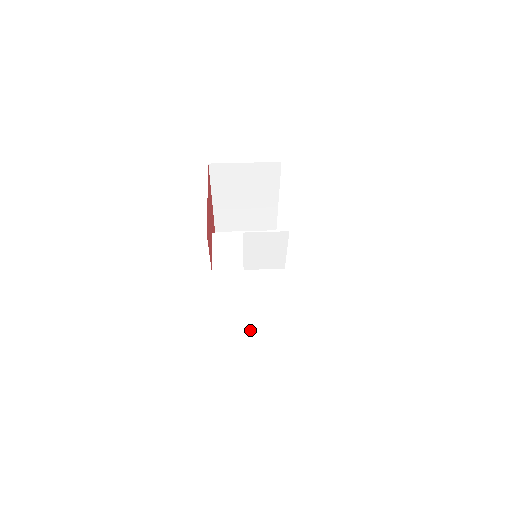
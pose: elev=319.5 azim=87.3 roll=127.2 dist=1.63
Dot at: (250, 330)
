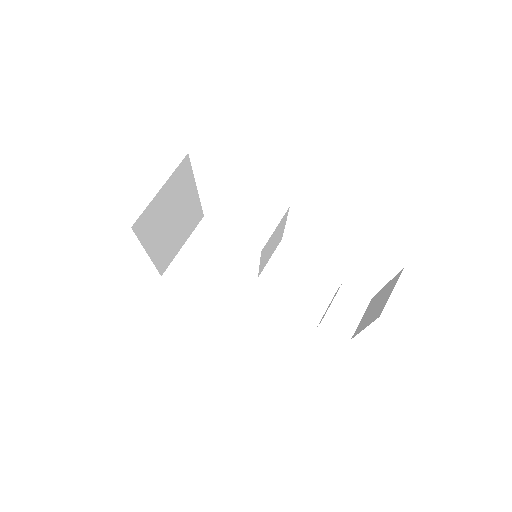
Dot at: (302, 313)
